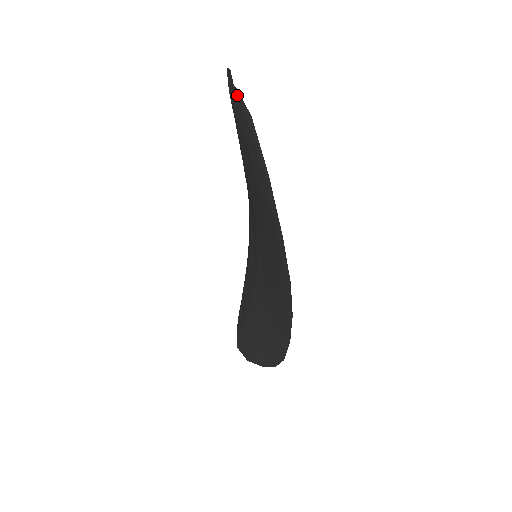
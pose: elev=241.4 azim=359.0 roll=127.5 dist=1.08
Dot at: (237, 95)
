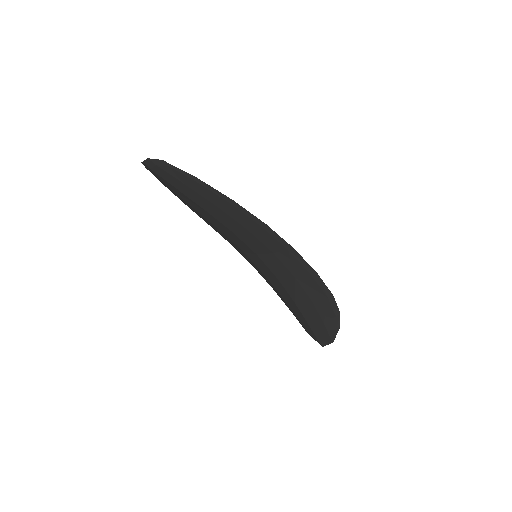
Dot at: (150, 161)
